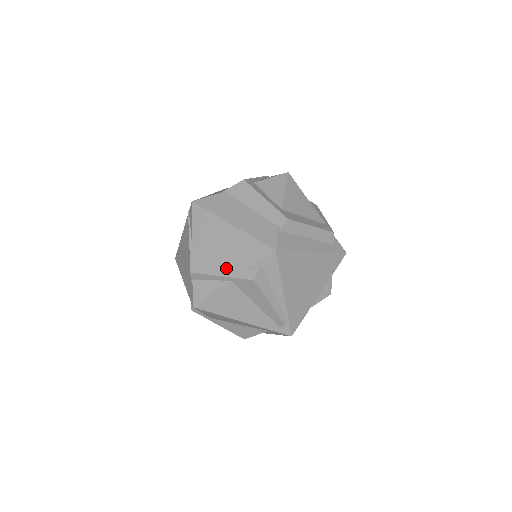
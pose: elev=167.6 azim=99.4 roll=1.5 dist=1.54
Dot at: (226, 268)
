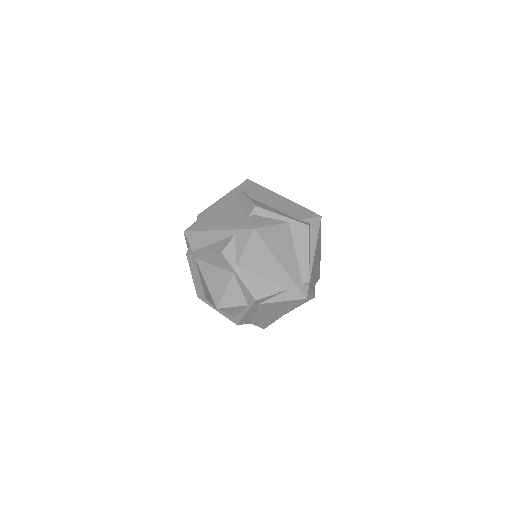
Dot at: (284, 214)
